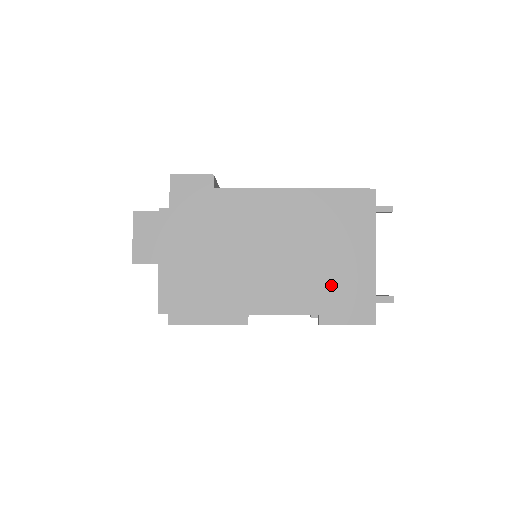
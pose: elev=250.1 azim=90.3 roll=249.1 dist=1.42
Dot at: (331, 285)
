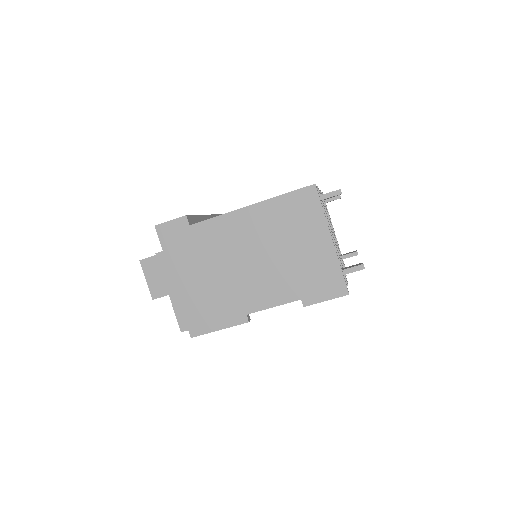
Dot at: (303, 273)
